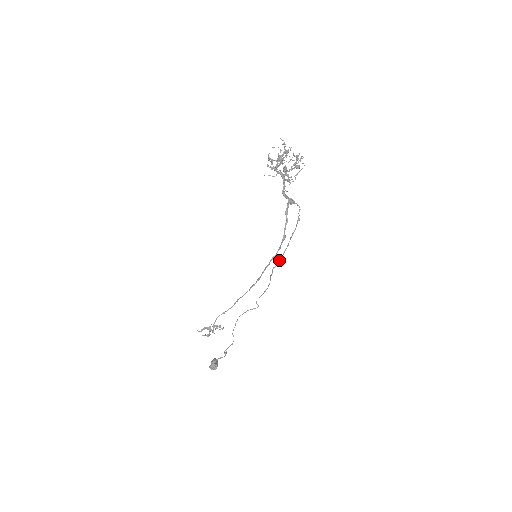
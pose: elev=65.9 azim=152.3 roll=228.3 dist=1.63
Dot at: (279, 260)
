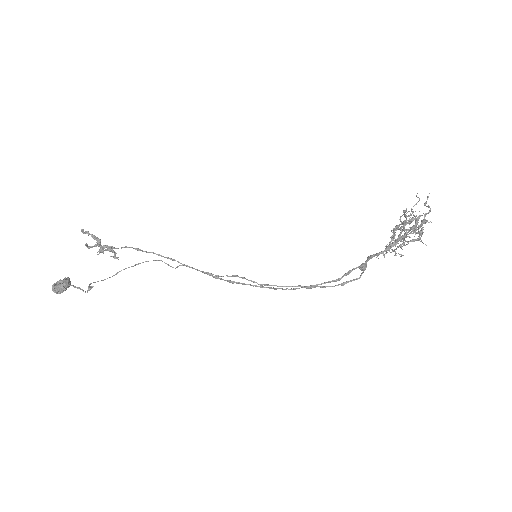
Dot at: (271, 285)
